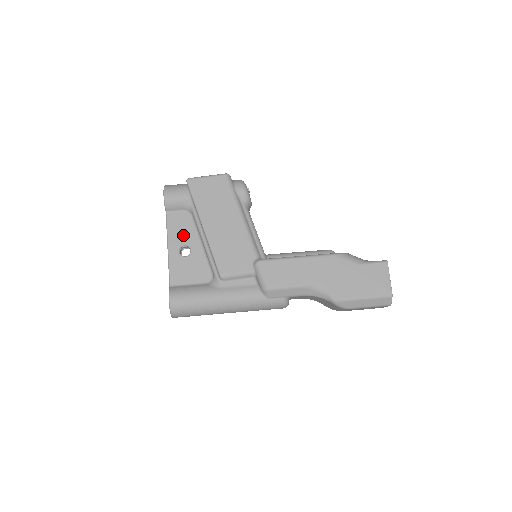
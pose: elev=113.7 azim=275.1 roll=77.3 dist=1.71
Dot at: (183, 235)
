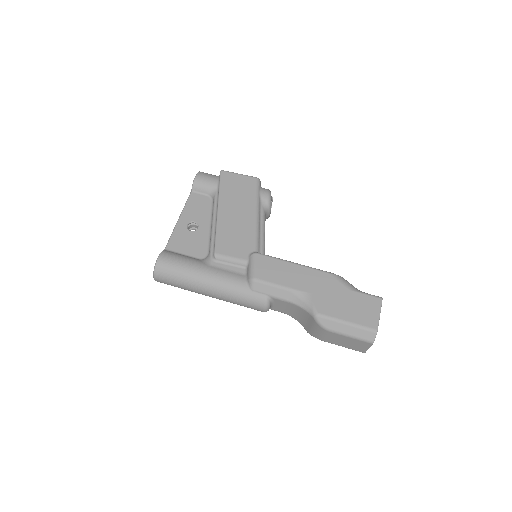
Dot at: (197, 213)
